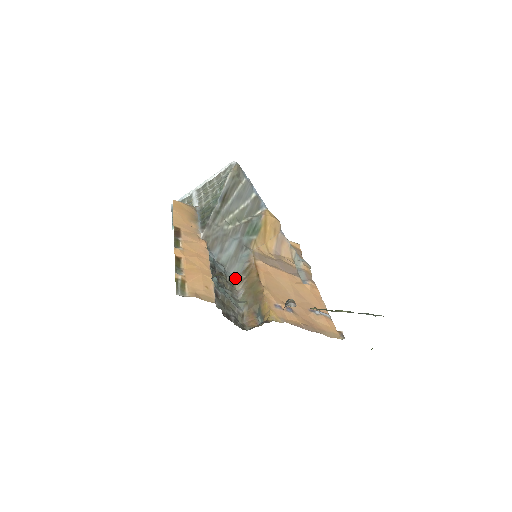
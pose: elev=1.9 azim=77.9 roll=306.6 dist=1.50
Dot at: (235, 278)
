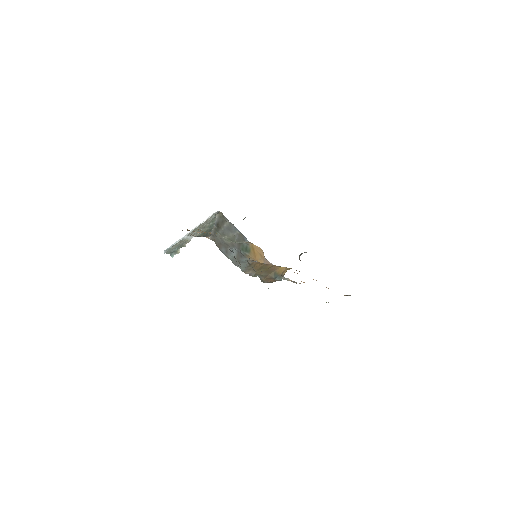
Dot at: (243, 270)
